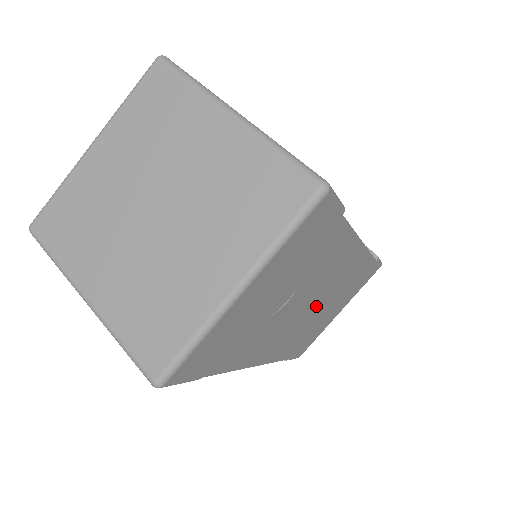
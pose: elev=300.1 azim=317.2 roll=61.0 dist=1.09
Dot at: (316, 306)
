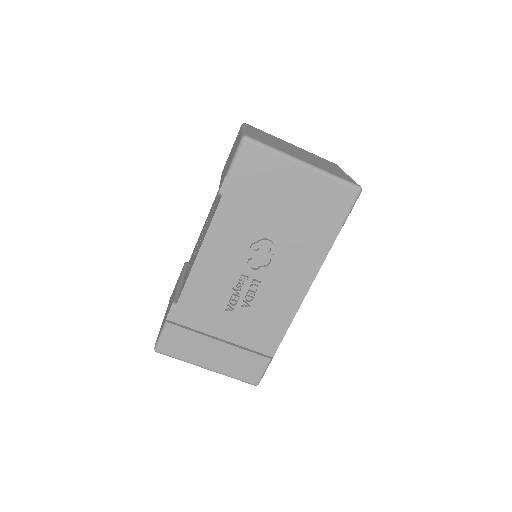
Dot at: occluded
